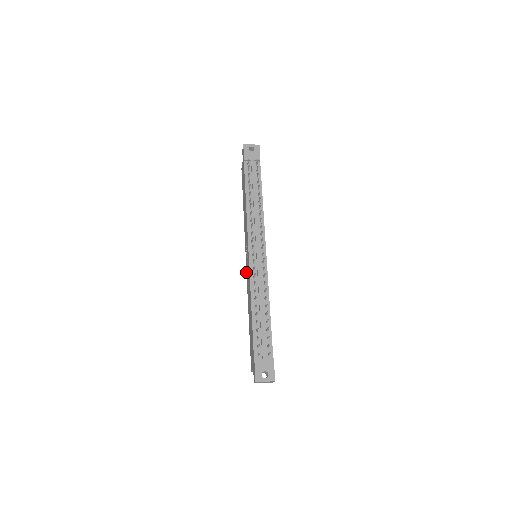
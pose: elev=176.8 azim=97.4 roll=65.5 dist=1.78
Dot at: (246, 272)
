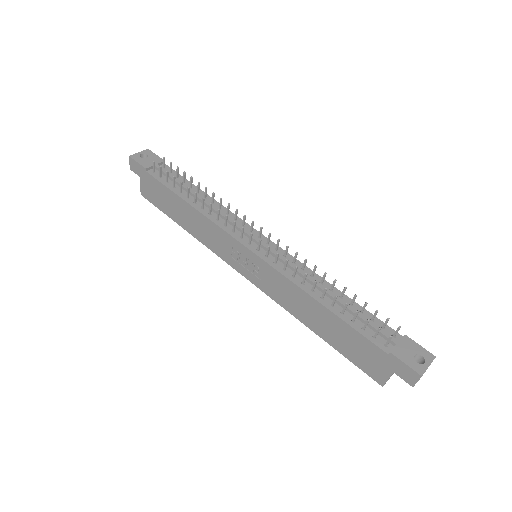
Dot at: (257, 287)
